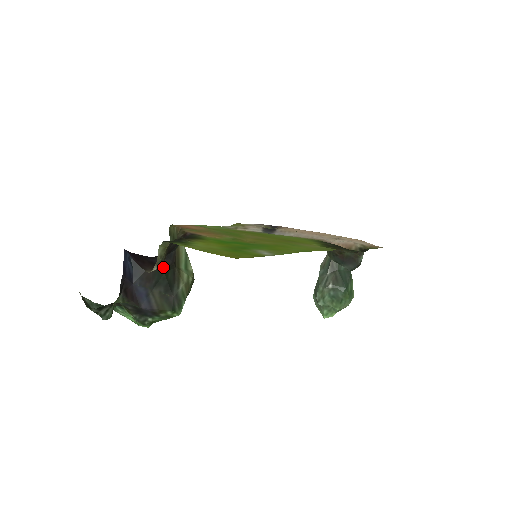
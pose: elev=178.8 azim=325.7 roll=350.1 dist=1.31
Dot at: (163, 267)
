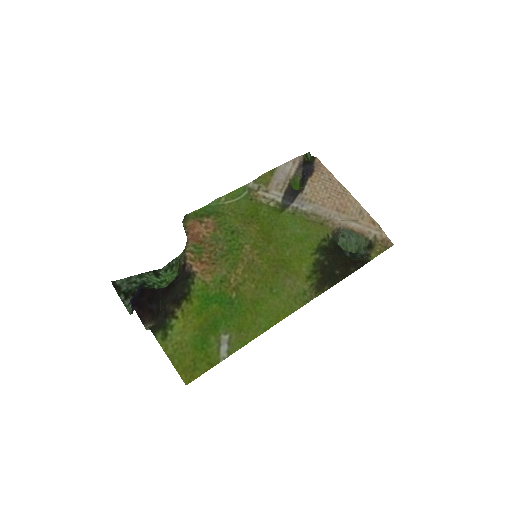
Dot at: occluded
